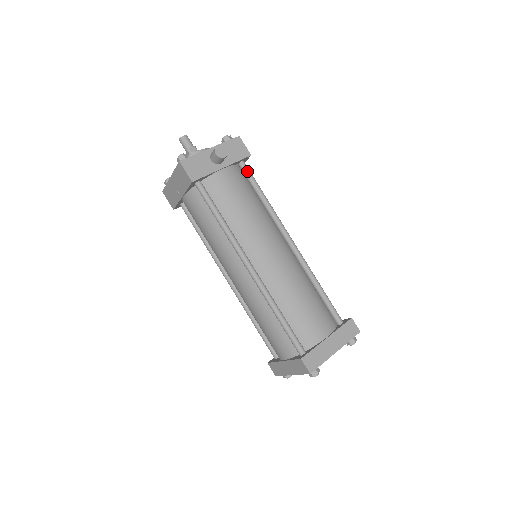
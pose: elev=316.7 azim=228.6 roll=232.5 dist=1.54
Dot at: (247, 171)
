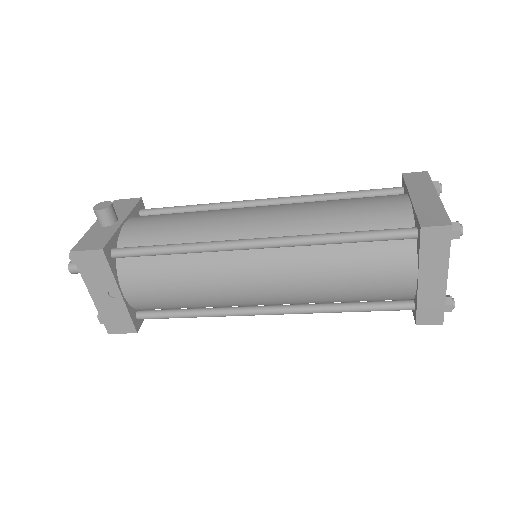
Dot at: (153, 210)
